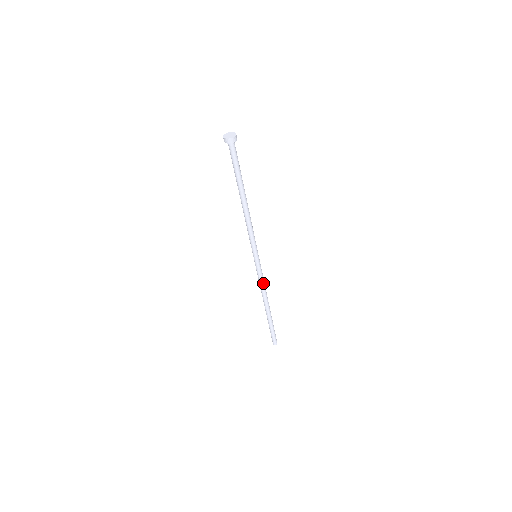
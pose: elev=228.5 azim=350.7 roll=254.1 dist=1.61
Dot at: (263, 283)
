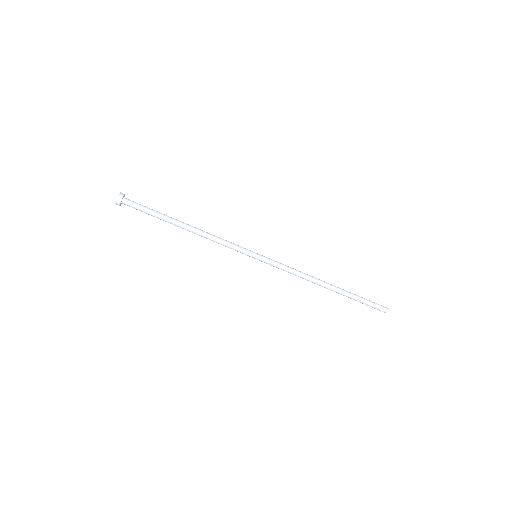
Dot at: (292, 271)
